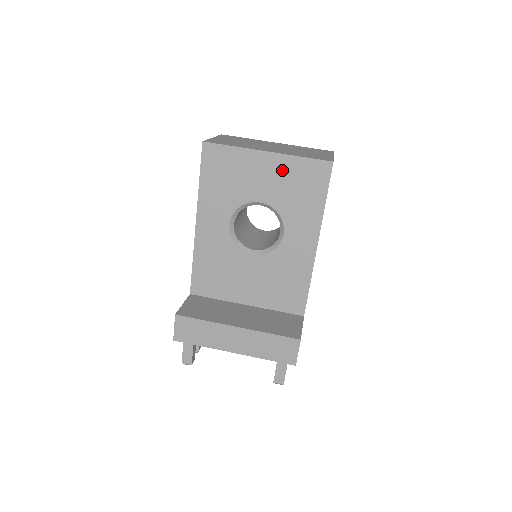
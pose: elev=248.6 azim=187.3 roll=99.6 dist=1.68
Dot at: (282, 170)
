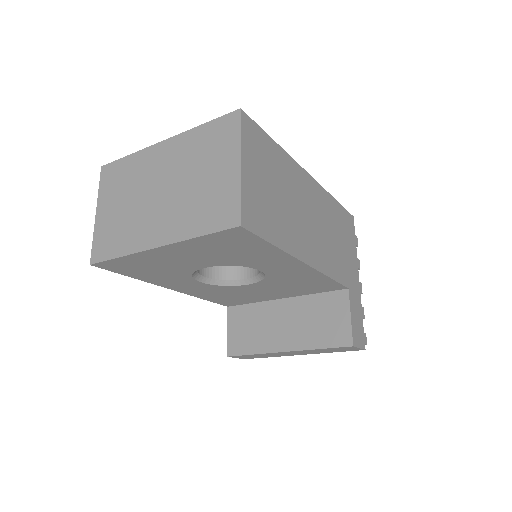
Dot at: (193, 249)
